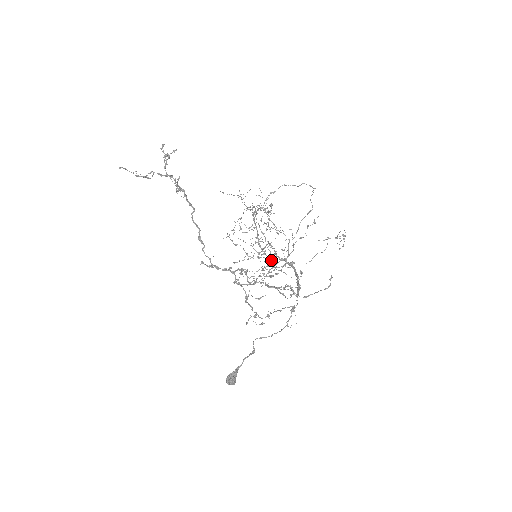
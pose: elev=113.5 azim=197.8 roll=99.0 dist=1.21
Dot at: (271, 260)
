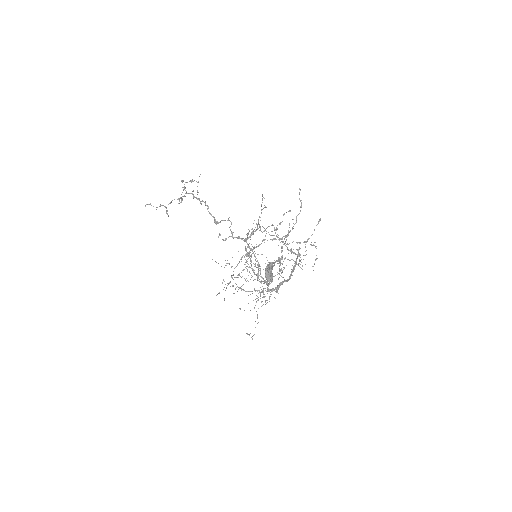
Dot at: occluded
